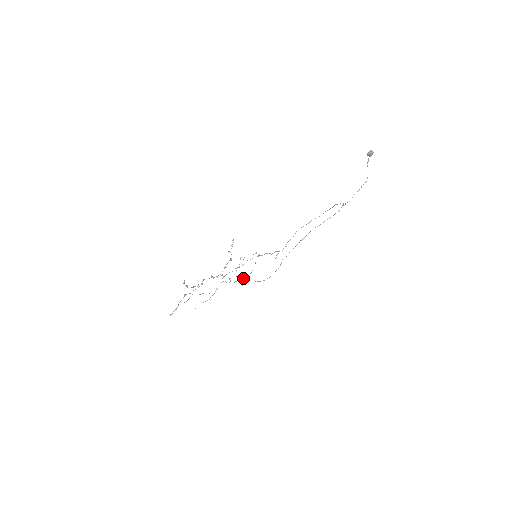
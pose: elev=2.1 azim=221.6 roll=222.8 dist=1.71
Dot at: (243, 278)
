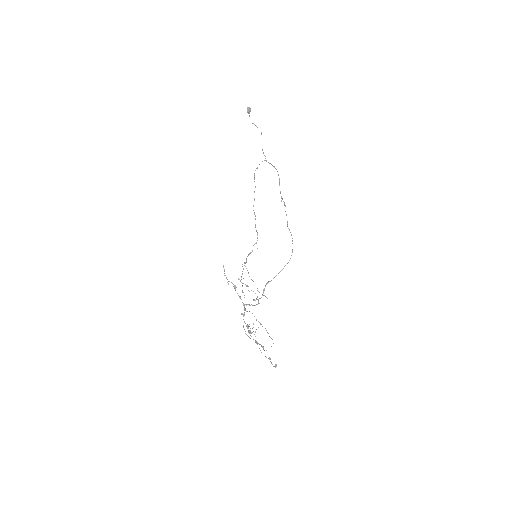
Dot at: (269, 281)
